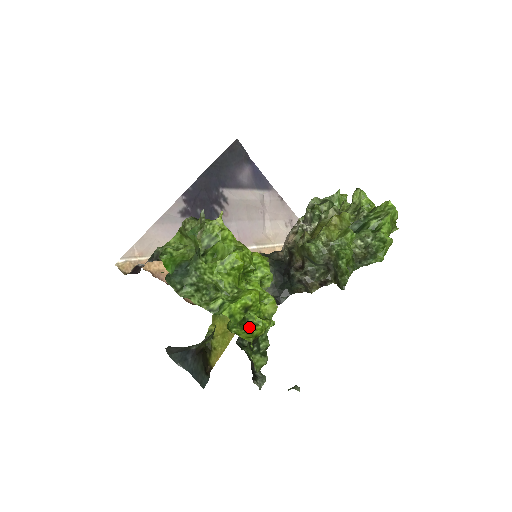
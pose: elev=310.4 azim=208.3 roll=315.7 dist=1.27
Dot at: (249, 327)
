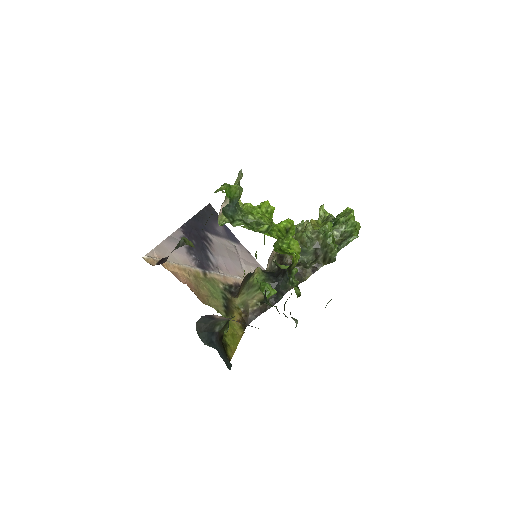
Dot at: (287, 253)
